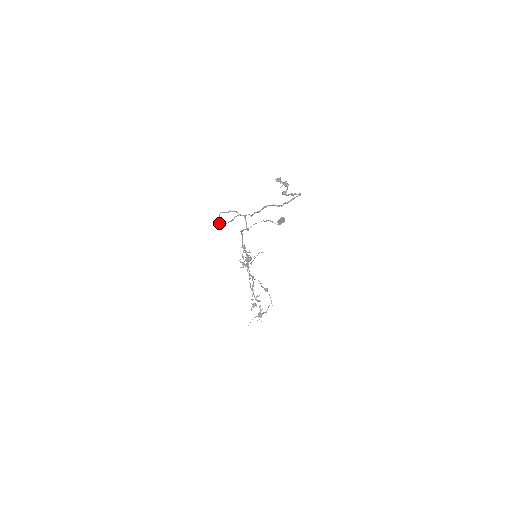
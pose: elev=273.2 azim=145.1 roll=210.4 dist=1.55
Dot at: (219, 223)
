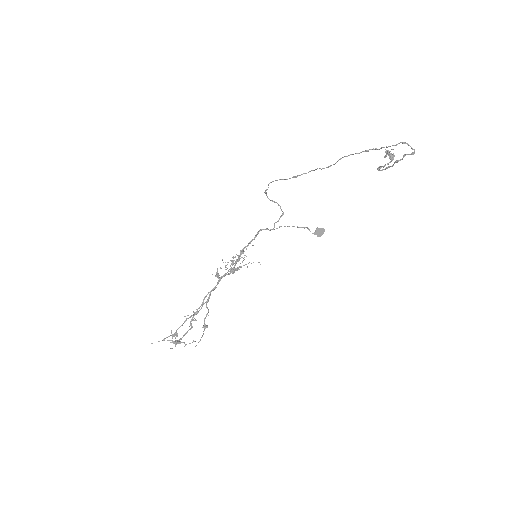
Dot at: (268, 187)
